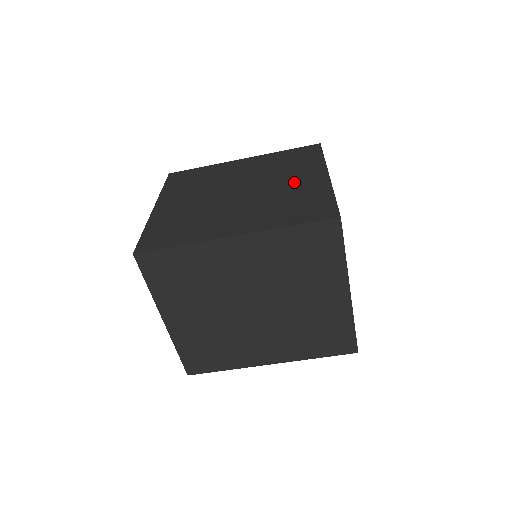
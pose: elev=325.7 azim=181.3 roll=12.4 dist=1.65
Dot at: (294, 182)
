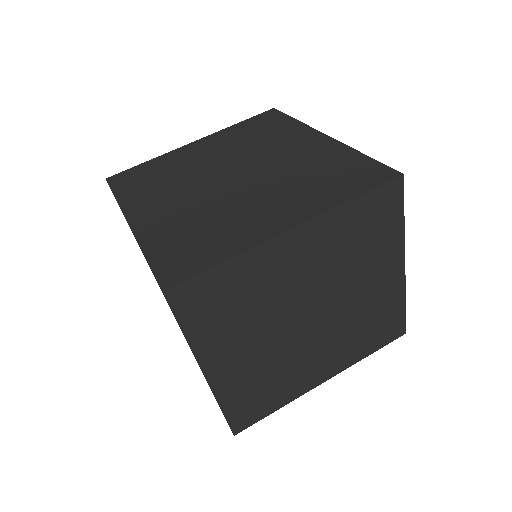
Dot at: (261, 208)
